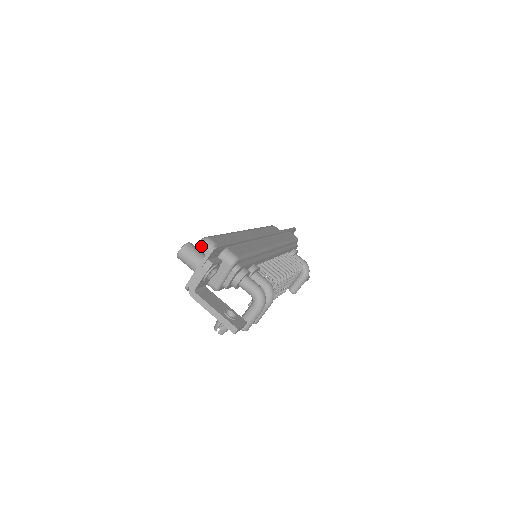
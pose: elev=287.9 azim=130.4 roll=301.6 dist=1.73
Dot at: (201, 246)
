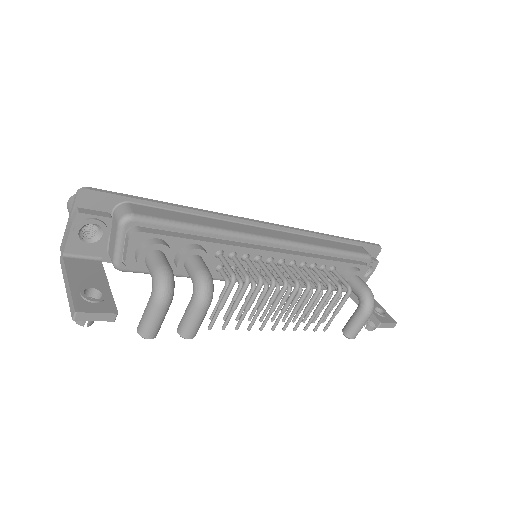
Dot at: occluded
